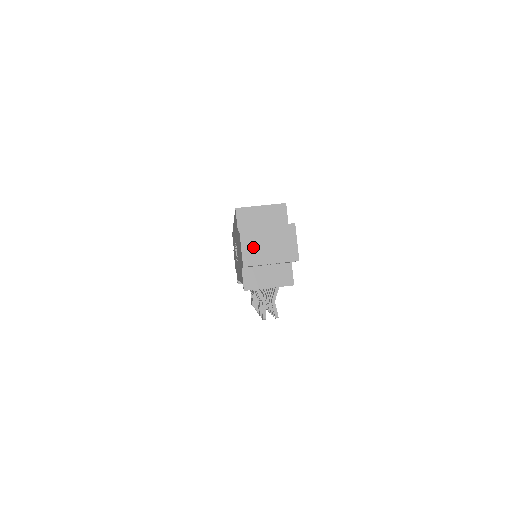
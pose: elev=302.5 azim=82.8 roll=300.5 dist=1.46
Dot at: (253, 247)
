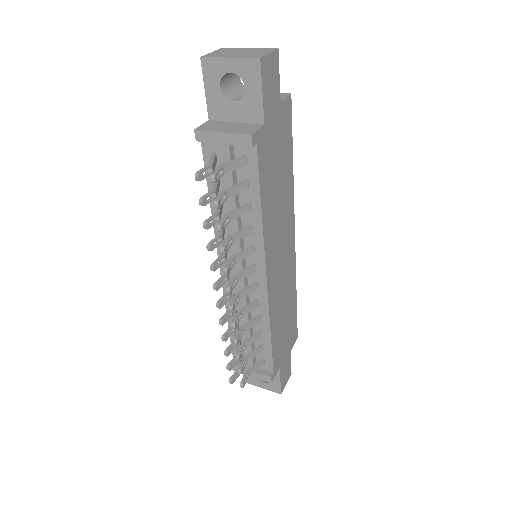
Dot at: (223, 53)
